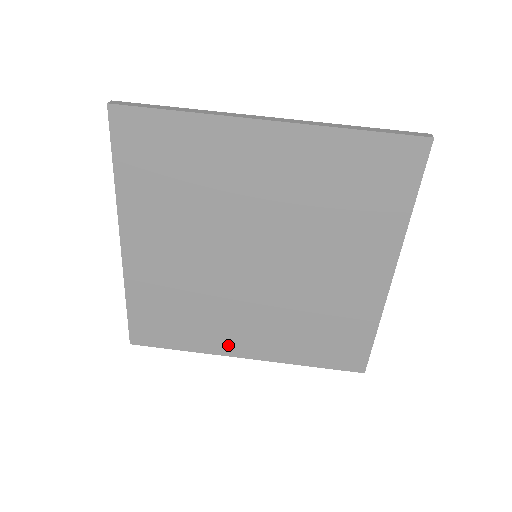
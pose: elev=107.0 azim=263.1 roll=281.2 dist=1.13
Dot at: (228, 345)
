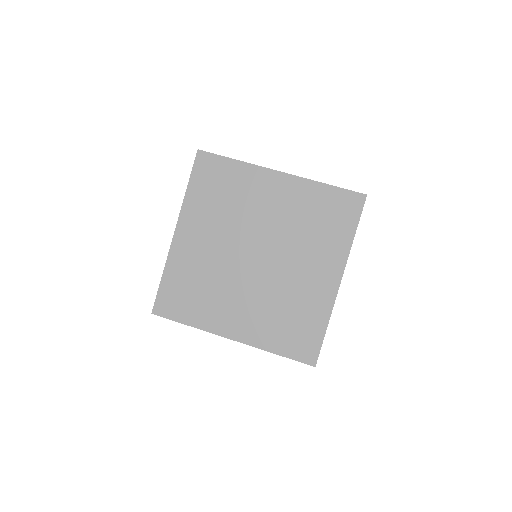
Dot at: (221, 325)
